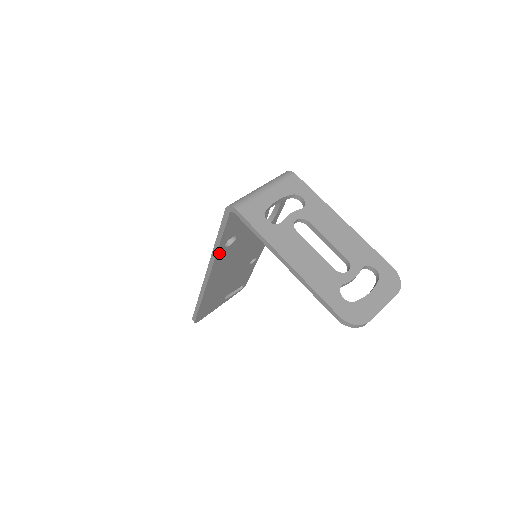
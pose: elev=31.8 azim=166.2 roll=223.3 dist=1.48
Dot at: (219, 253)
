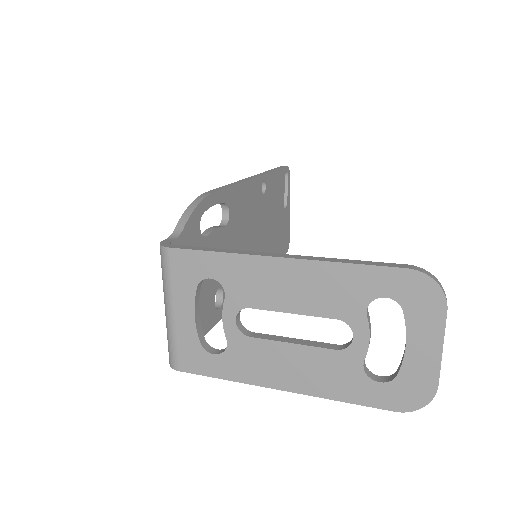
Dot at: occluded
